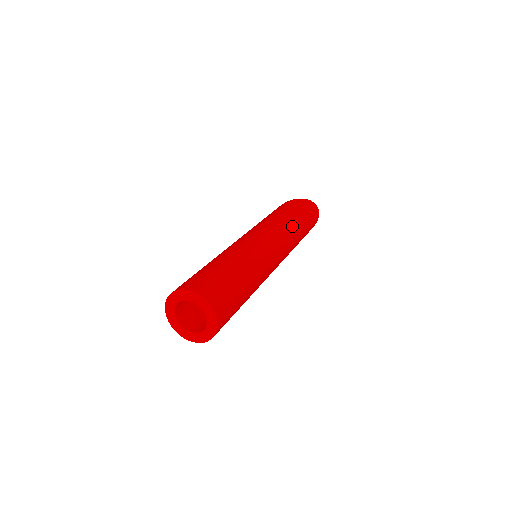
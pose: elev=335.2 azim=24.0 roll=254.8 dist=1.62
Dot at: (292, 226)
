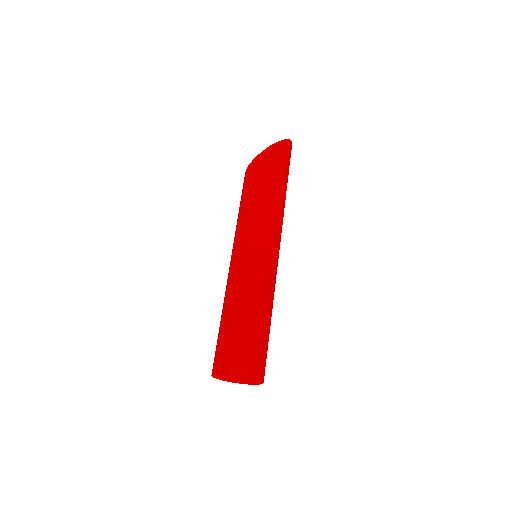
Dot at: (283, 205)
